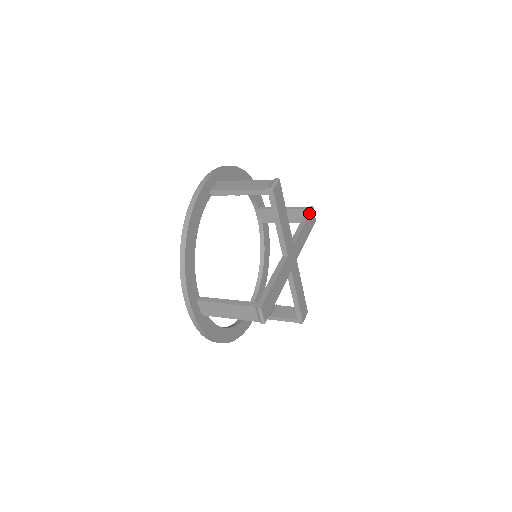
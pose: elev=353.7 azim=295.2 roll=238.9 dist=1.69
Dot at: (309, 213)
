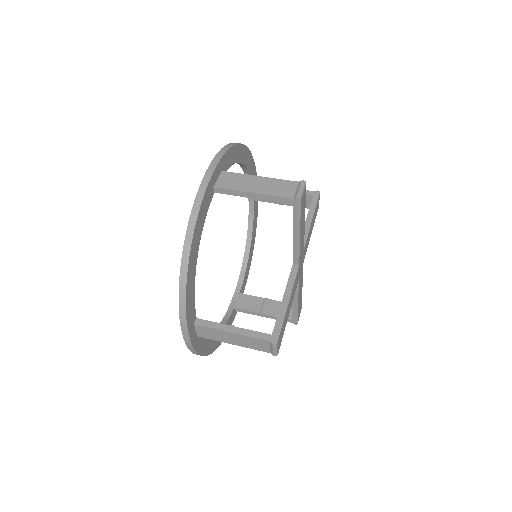
Dot at: (316, 201)
